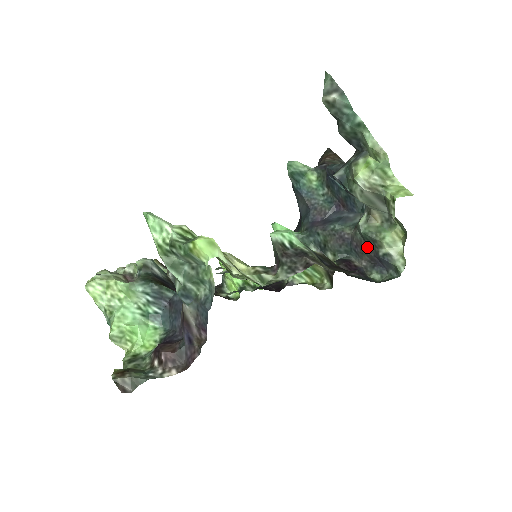
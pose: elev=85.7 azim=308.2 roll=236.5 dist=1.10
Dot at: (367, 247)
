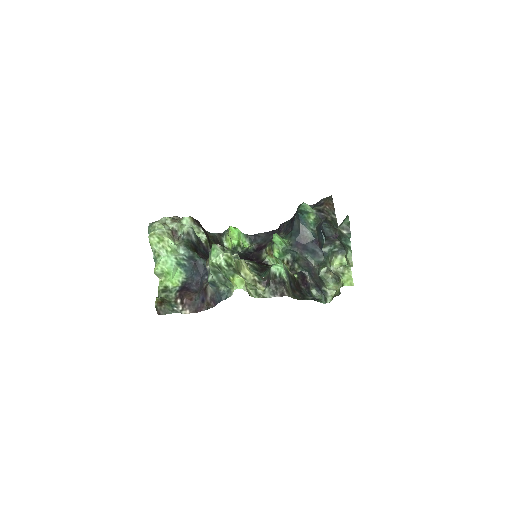
Dot at: (318, 280)
